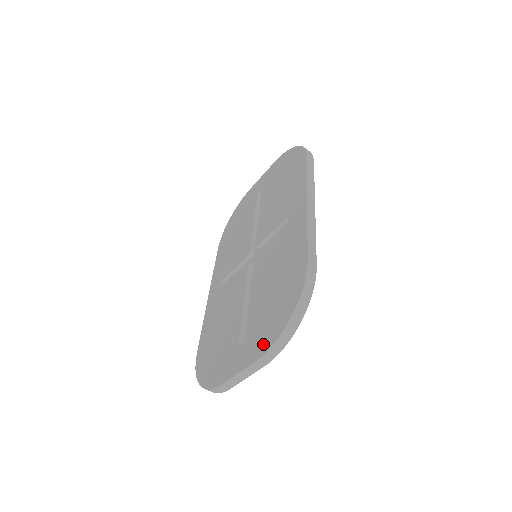
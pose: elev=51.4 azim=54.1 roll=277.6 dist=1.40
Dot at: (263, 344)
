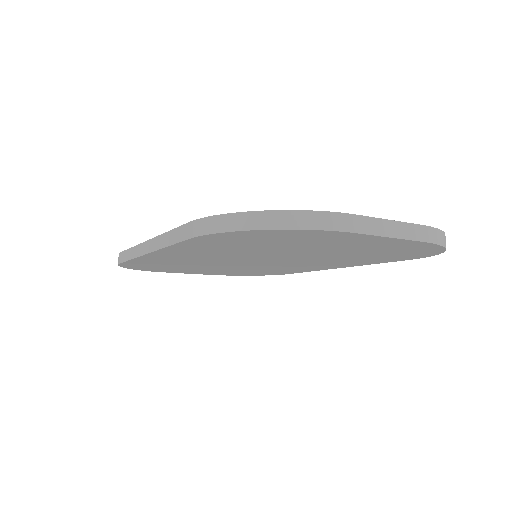
Dot at: occluded
